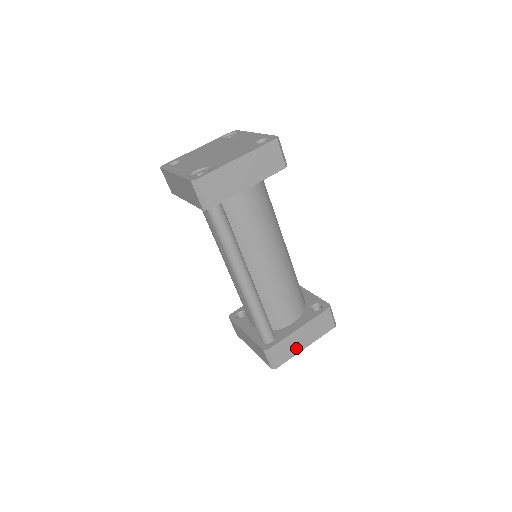
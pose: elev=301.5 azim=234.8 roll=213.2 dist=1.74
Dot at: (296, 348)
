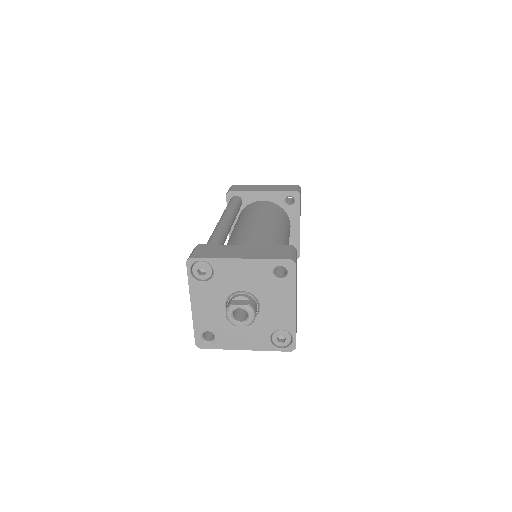
Dot at: (227, 255)
